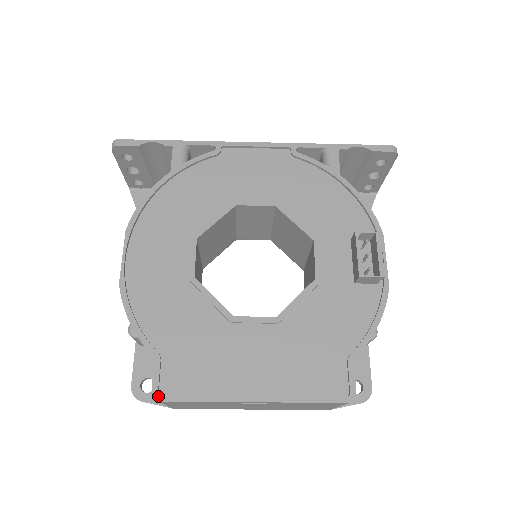
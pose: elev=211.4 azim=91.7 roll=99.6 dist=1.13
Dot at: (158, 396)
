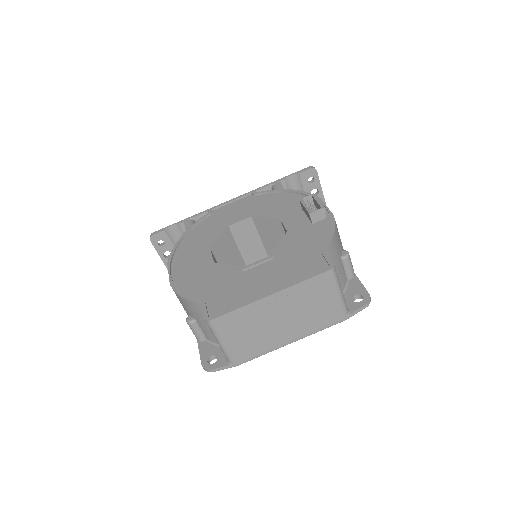
Dot at: (209, 318)
